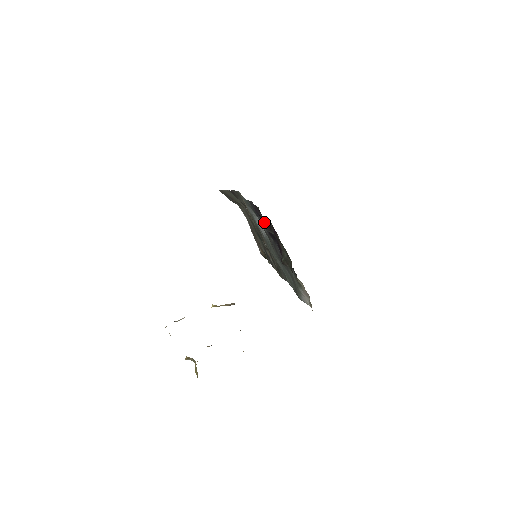
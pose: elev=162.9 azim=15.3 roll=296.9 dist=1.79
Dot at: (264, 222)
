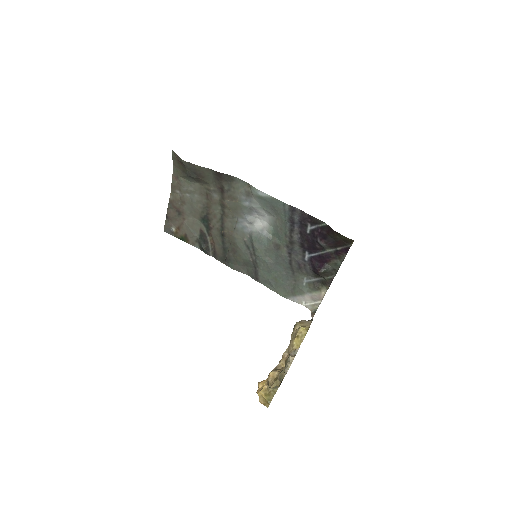
Dot at: (333, 239)
